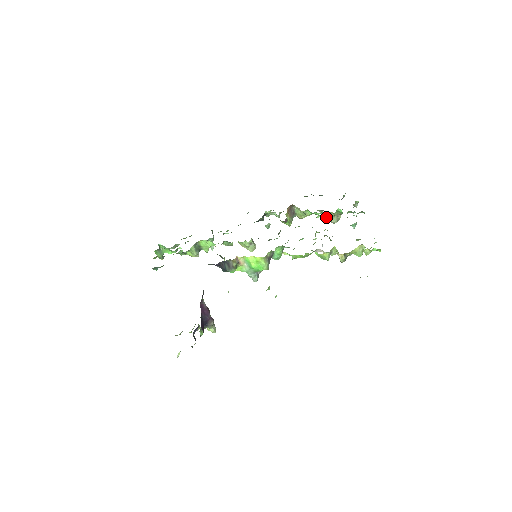
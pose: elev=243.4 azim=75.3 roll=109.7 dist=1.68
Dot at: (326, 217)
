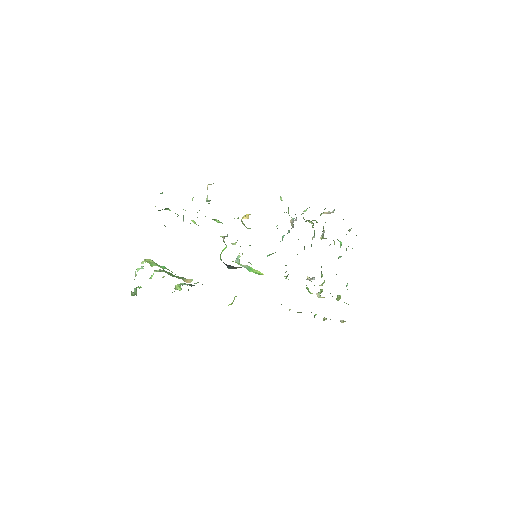
Dot at: (326, 238)
